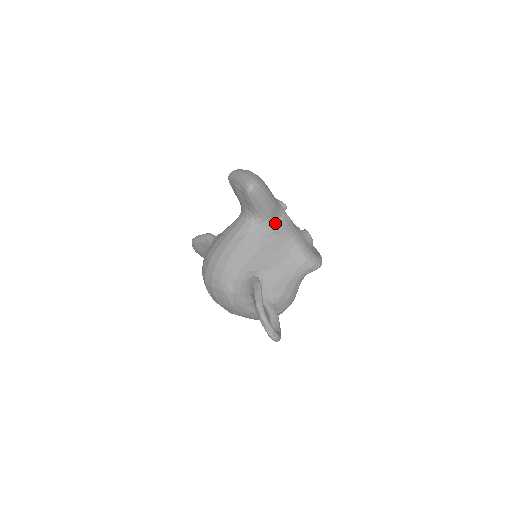
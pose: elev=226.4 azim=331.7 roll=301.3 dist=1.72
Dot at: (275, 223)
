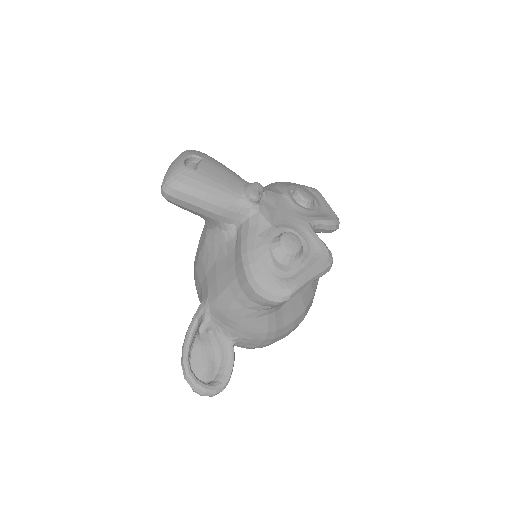
Dot at: (236, 226)
